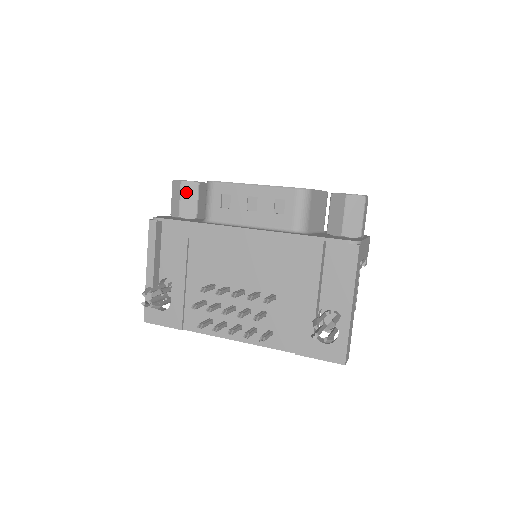
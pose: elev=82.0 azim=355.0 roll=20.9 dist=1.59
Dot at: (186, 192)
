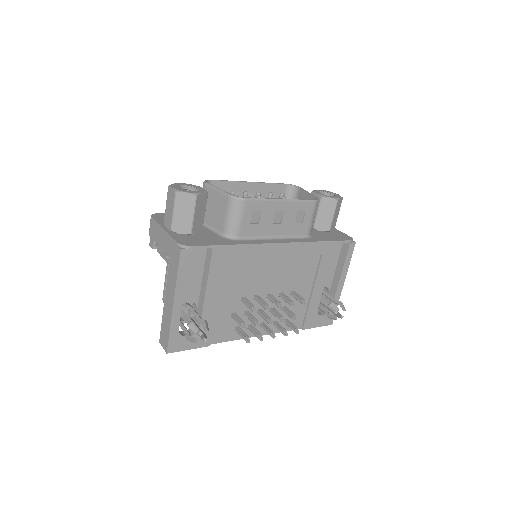
Dot at: (199, 206)
